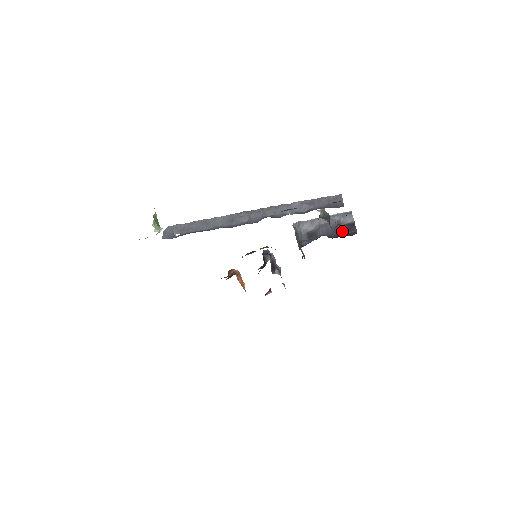
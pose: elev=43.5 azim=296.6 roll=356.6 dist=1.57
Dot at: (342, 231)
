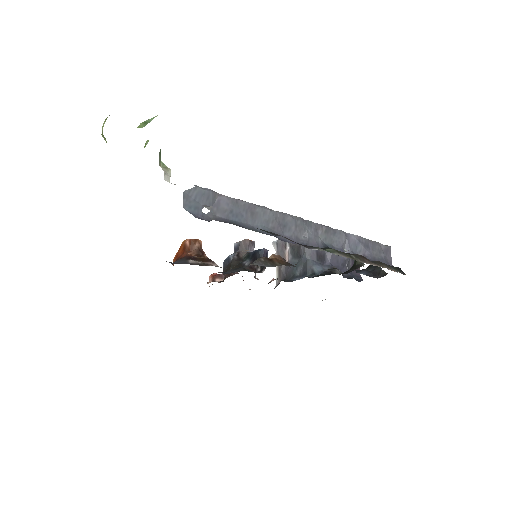
Dot at: occluded
